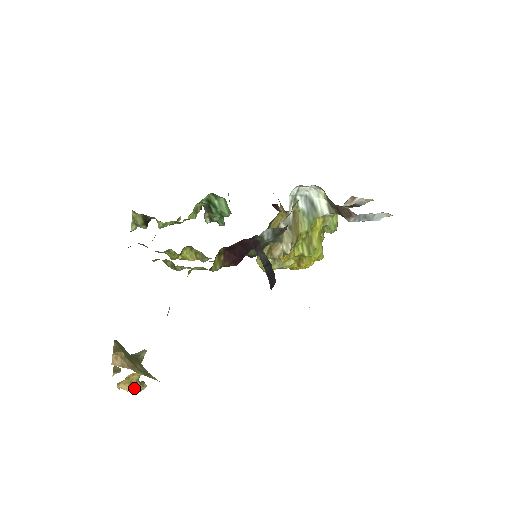
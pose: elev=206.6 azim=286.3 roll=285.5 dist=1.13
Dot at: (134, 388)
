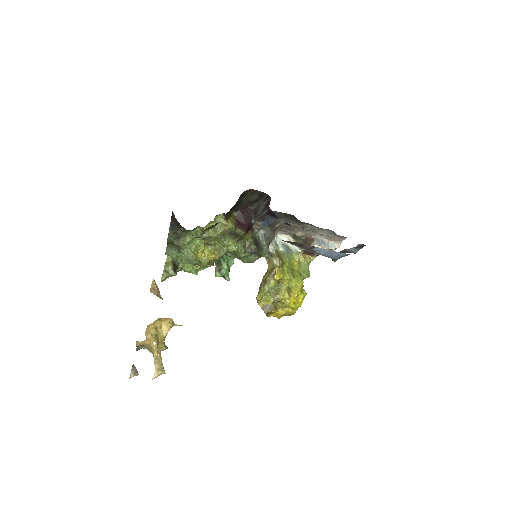
Dot at: (155, 361)
